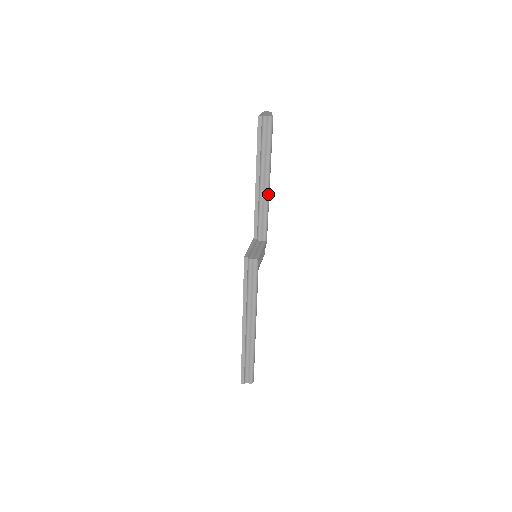
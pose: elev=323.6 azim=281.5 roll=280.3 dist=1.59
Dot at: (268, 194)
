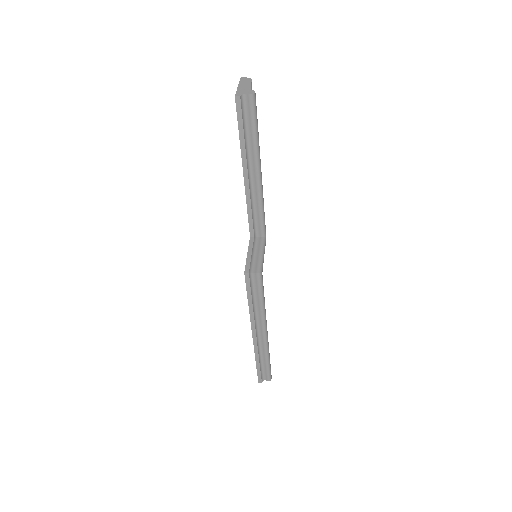
Dot at: (261, 187)
